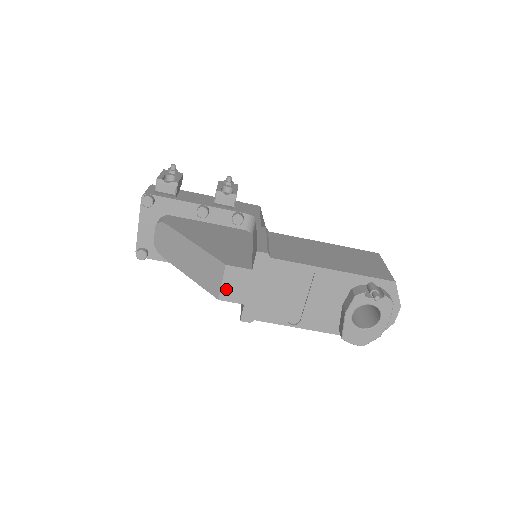
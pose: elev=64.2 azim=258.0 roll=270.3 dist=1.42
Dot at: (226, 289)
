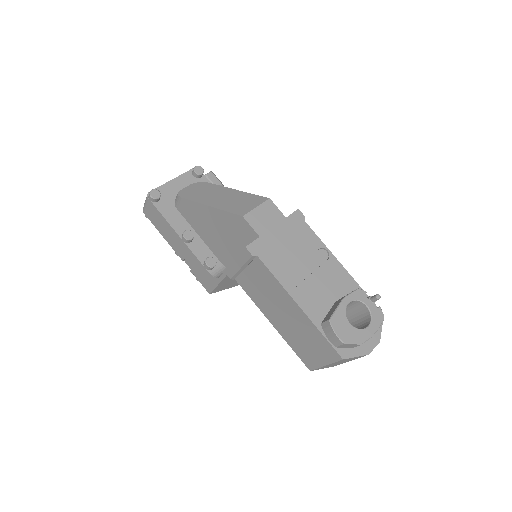
Dot at: (255, 214)
